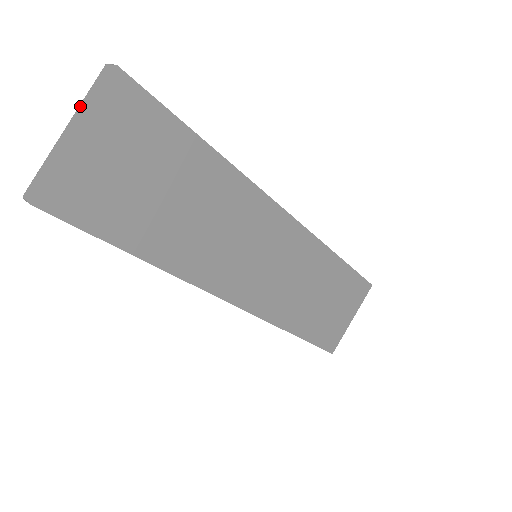
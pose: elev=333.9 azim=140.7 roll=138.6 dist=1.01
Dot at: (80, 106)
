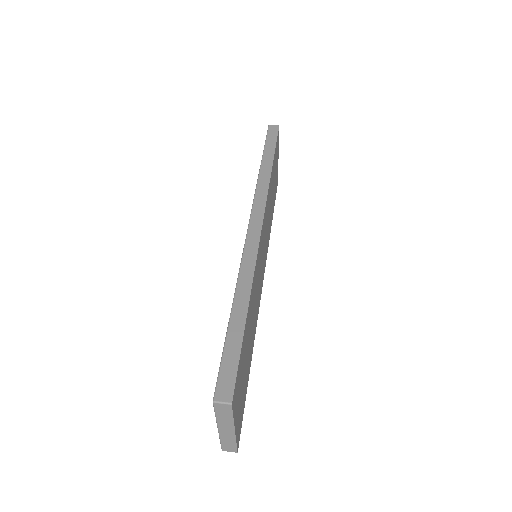
Dot at: (219, 421)
